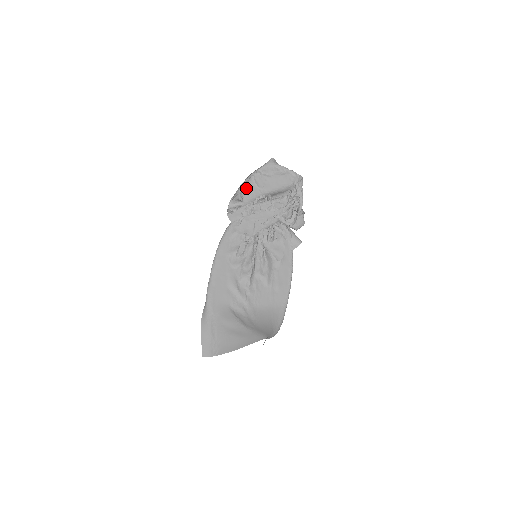
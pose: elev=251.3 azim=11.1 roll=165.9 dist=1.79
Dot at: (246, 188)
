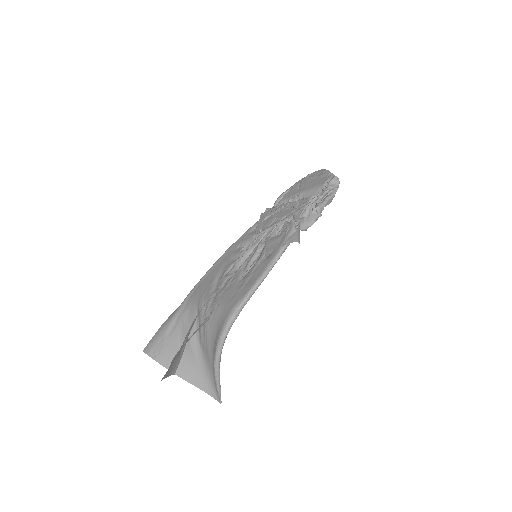
Dot at: (290, 190)
